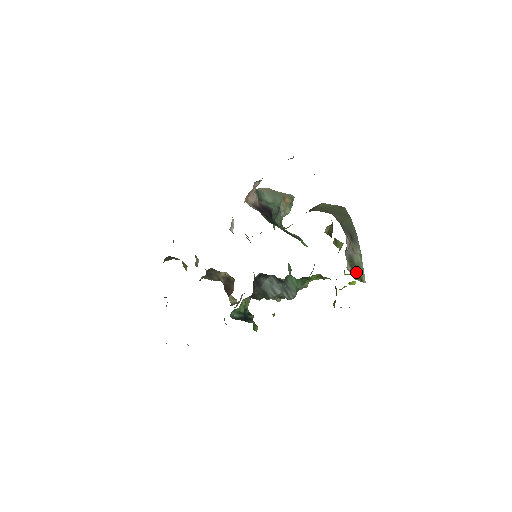
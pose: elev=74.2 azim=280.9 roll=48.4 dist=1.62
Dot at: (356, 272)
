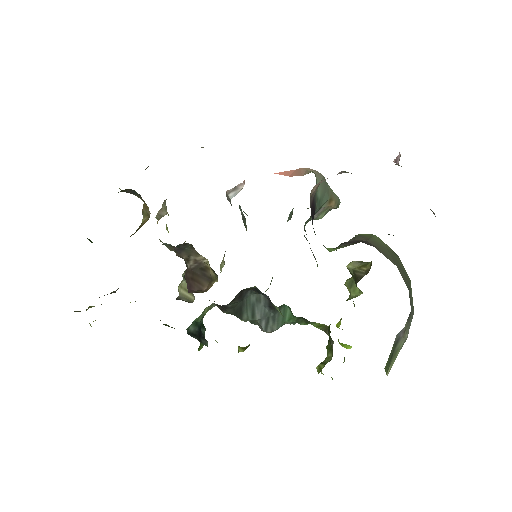
Dot at: (390, 360)
